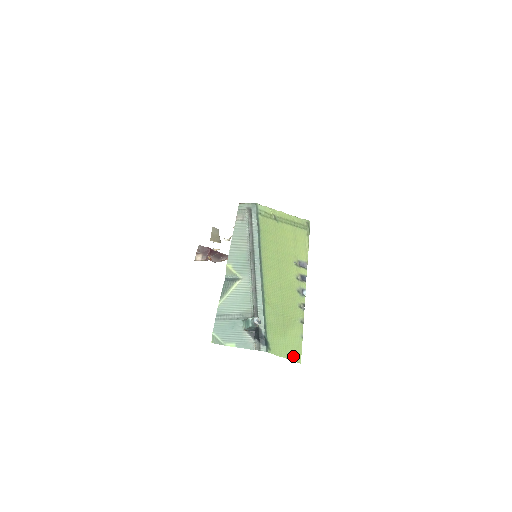
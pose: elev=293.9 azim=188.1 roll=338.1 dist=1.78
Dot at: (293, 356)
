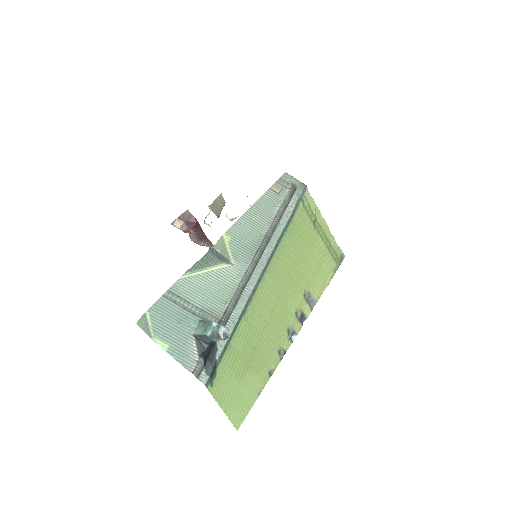
Dot at: (234, 414)
